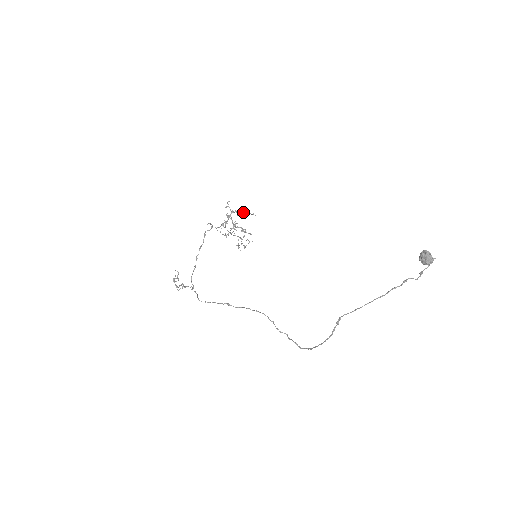
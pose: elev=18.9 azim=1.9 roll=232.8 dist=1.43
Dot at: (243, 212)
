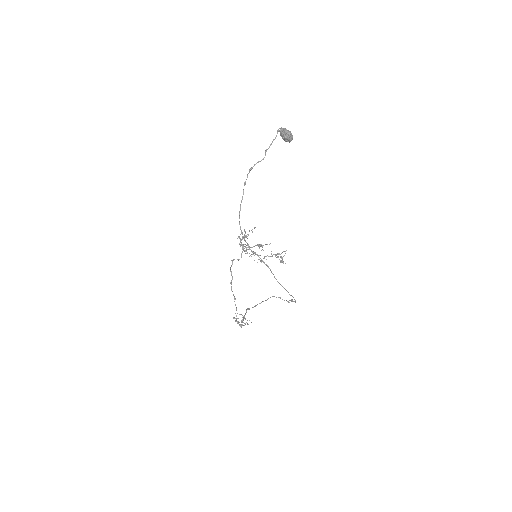
Dot at: occluded
